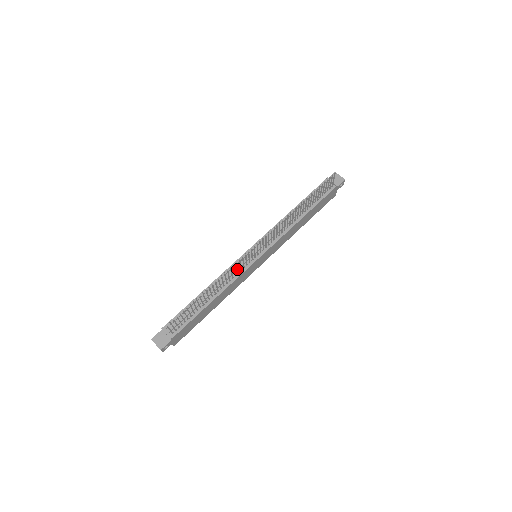
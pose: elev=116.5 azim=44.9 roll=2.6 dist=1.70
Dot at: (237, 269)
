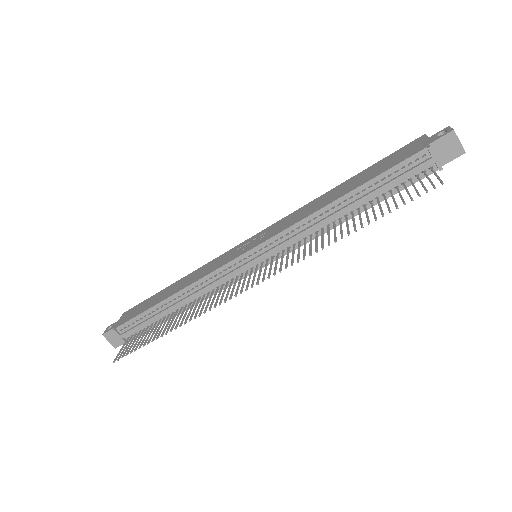
Dot at: (219, 292)
